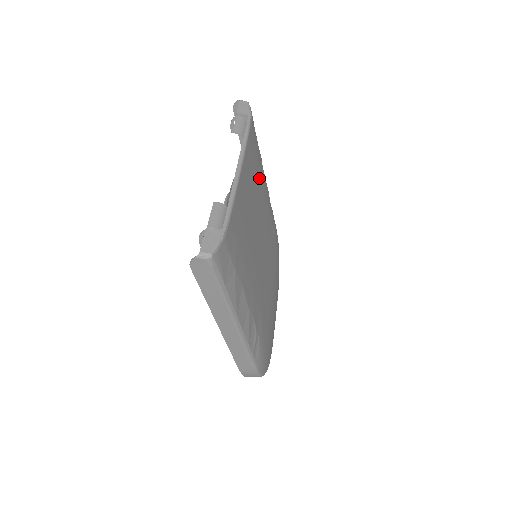
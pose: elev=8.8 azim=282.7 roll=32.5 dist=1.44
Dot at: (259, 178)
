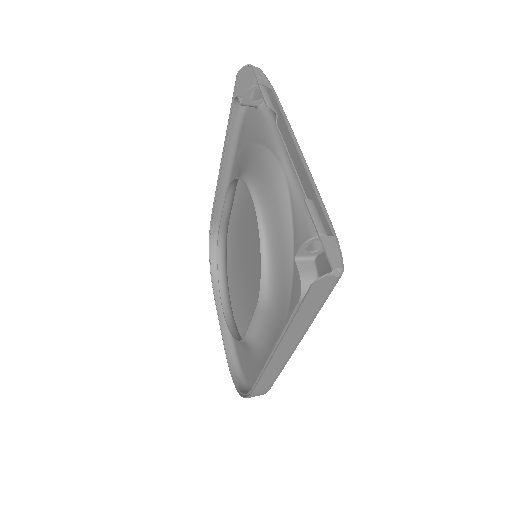
Dot at: occluded
